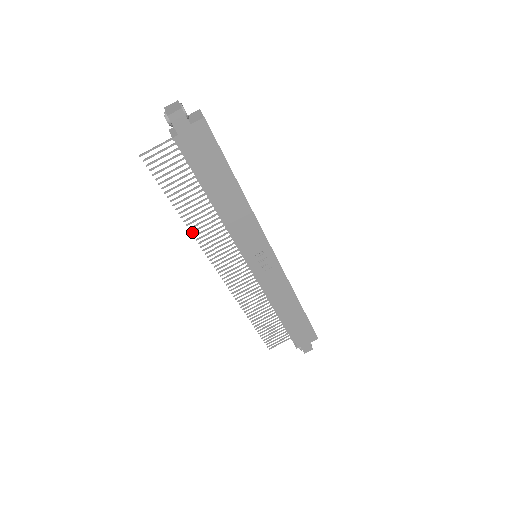
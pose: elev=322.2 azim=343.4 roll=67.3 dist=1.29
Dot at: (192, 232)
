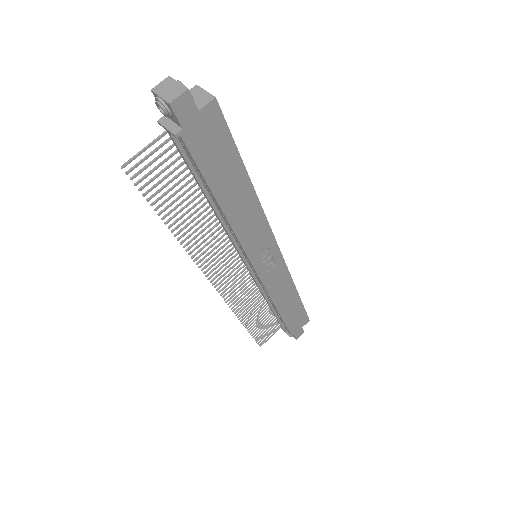
Dot at: (187, 250)
